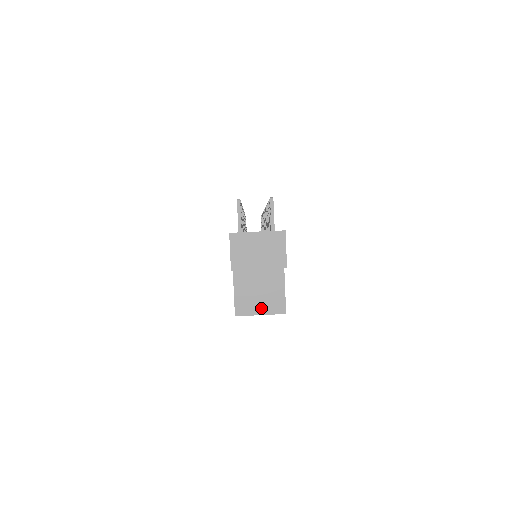
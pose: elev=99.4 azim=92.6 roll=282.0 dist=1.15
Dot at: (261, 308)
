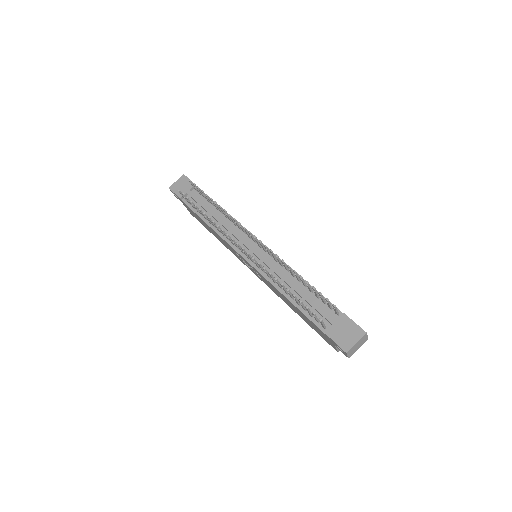
Dot at: occluded
